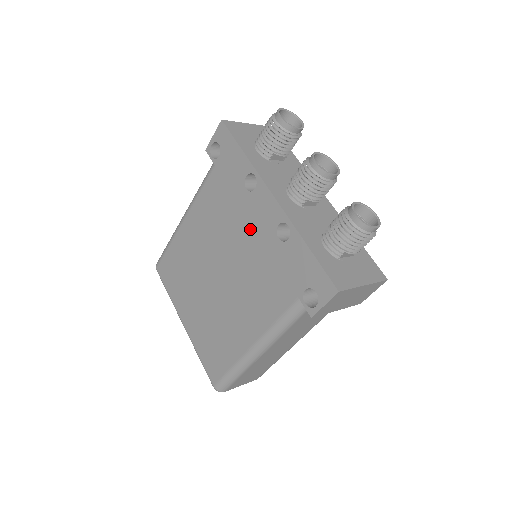
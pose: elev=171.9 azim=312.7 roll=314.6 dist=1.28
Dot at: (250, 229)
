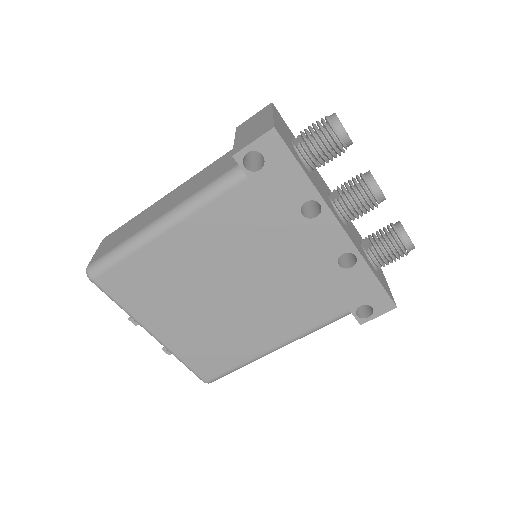
Dot at: (297, 253)
